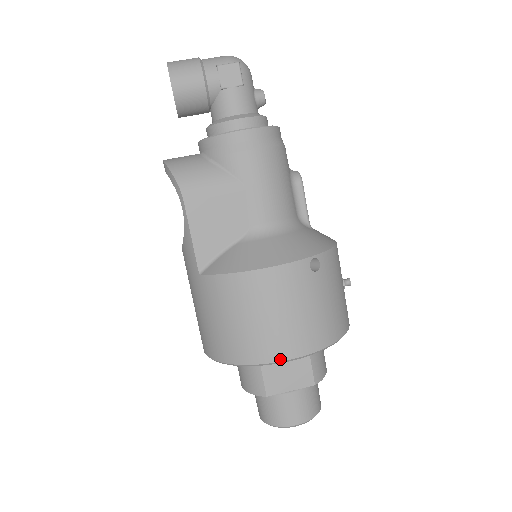
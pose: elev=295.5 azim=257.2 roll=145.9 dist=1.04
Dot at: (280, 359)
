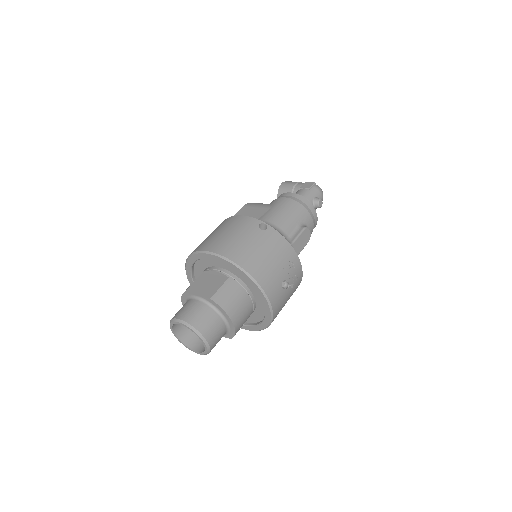
Dot at: (204, 250)
